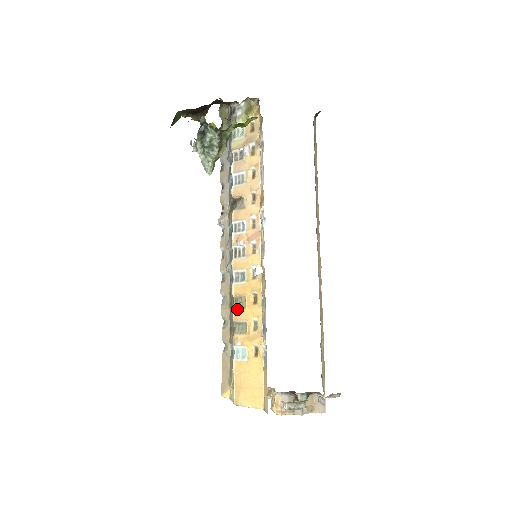
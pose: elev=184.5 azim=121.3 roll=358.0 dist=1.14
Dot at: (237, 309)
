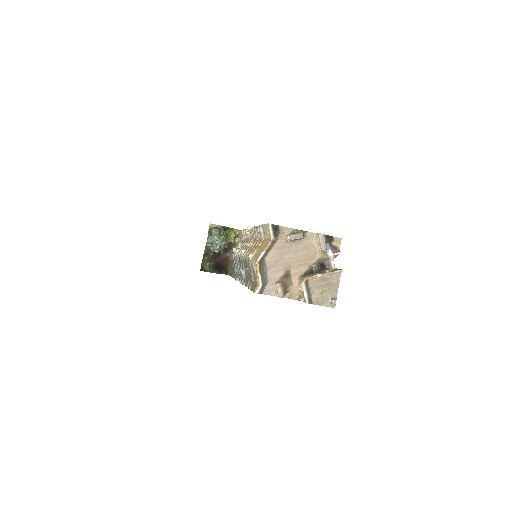
Dot at: (247, 256)
